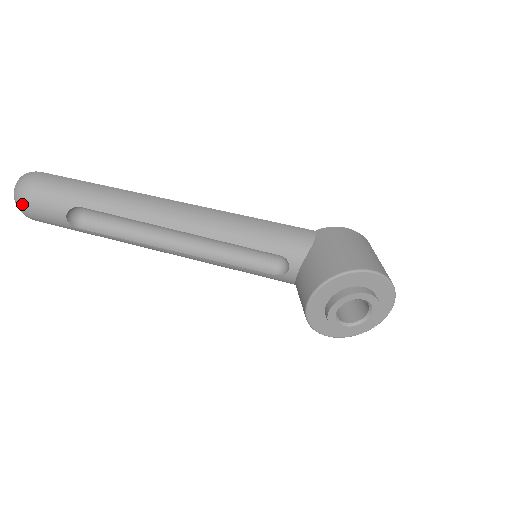
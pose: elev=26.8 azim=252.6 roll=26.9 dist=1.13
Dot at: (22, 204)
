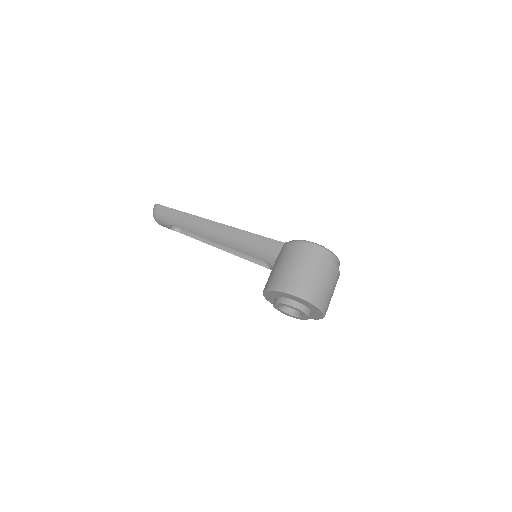
Dot at: occluded
